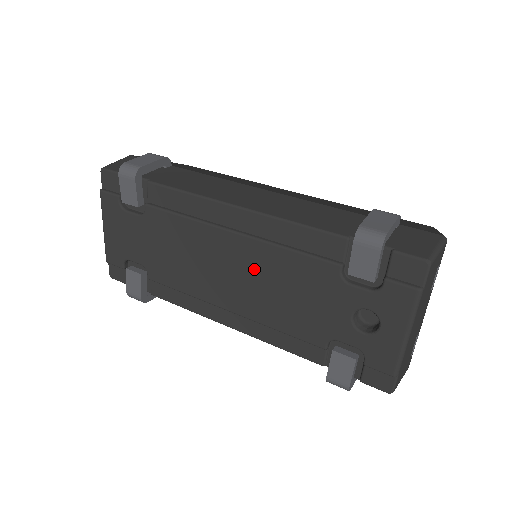
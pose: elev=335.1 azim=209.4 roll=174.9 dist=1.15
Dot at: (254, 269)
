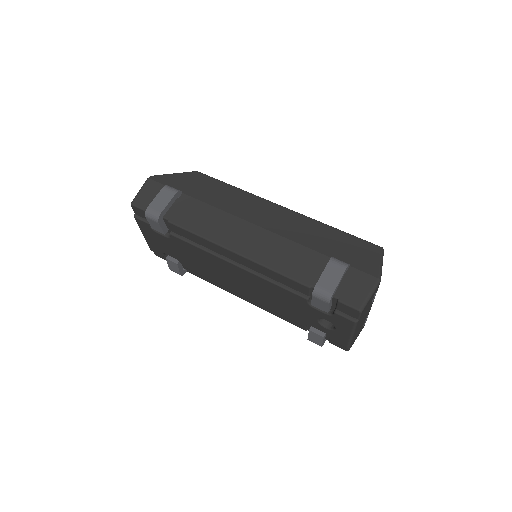
Dot at: (253, 284)
